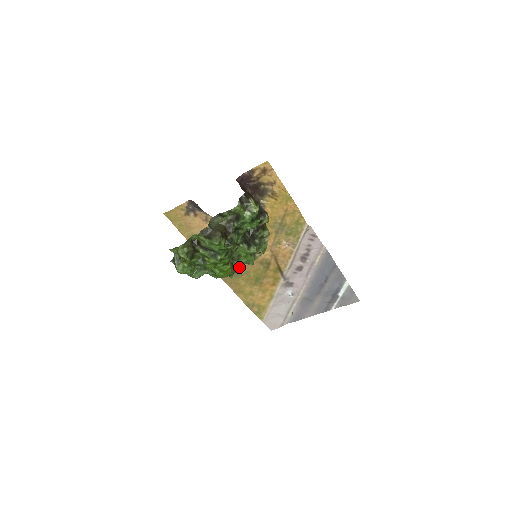
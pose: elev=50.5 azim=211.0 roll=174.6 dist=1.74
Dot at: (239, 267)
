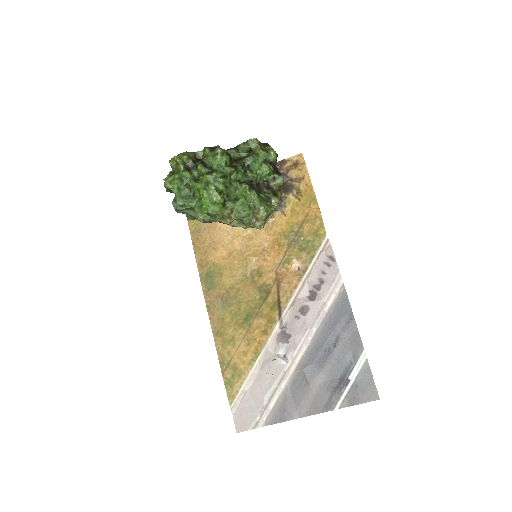
Dot at: (232, 290)
